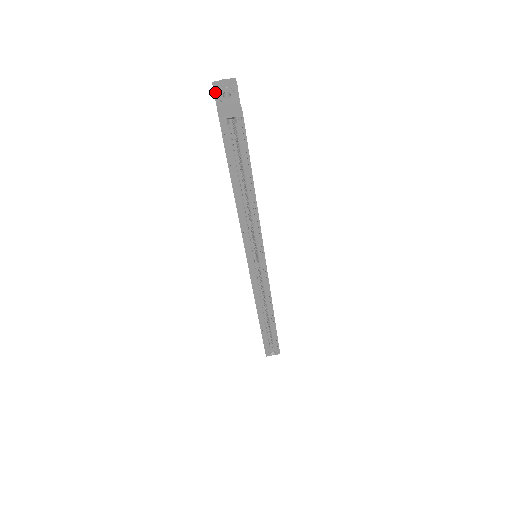
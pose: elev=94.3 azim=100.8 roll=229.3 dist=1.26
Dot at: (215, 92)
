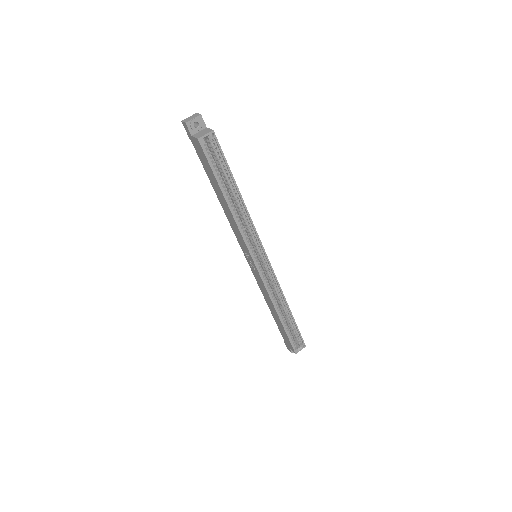
Dot at: (187, 125)
